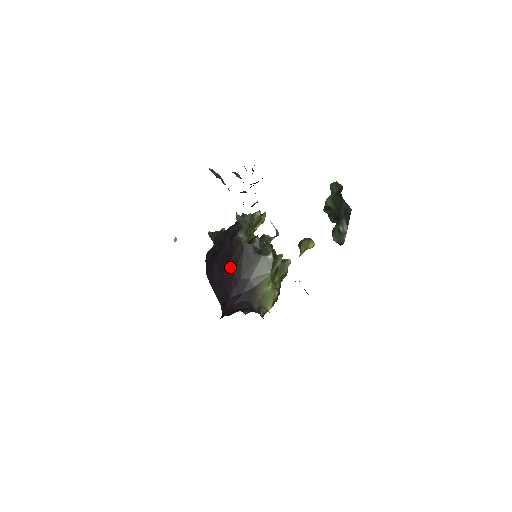
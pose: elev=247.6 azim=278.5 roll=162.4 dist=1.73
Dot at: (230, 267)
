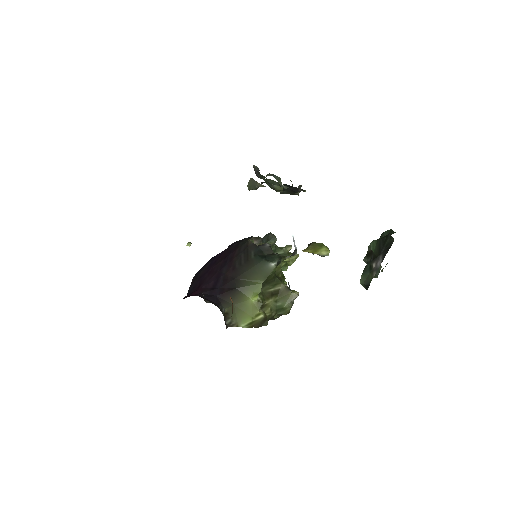
Dot at: (222, 262)
